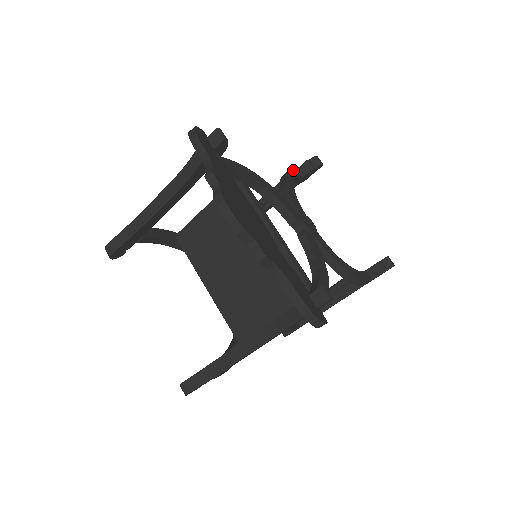
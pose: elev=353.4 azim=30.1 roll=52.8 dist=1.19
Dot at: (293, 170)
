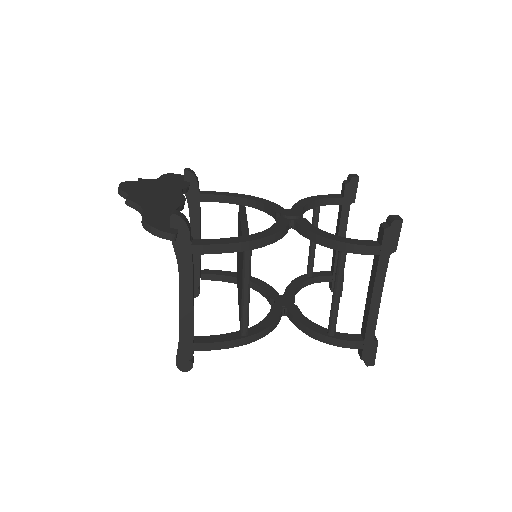
Dot at: (333, 195)
